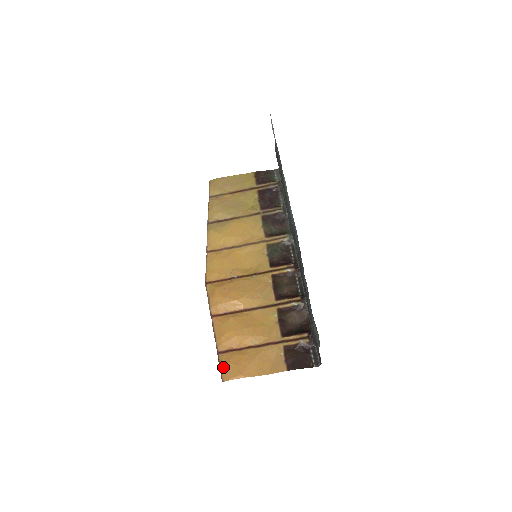
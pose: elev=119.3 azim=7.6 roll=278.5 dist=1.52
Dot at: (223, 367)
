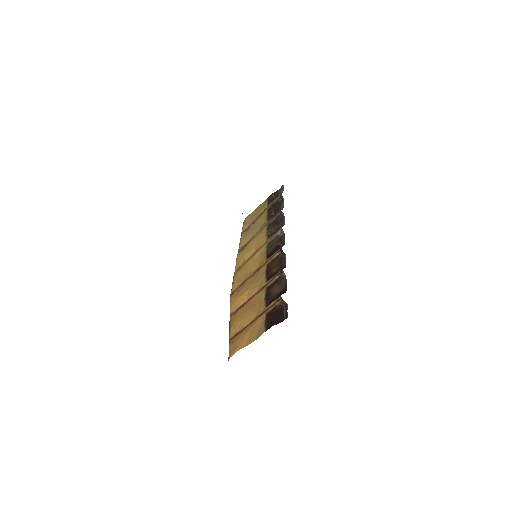
Dot at: (229, 349)
